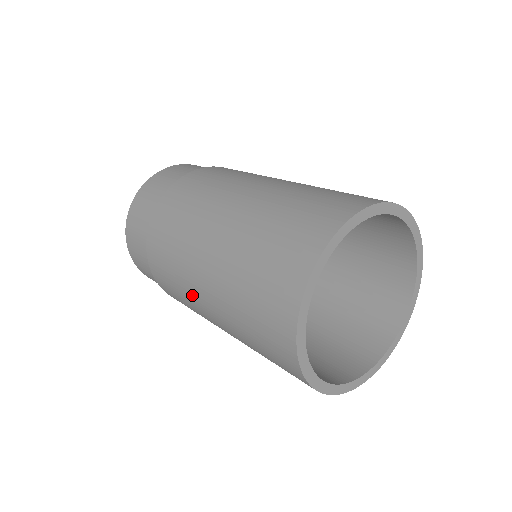
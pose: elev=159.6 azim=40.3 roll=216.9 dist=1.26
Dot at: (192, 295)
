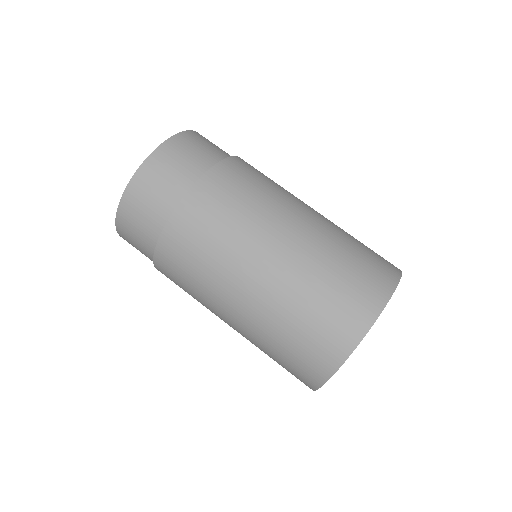
Dot at: occluded
